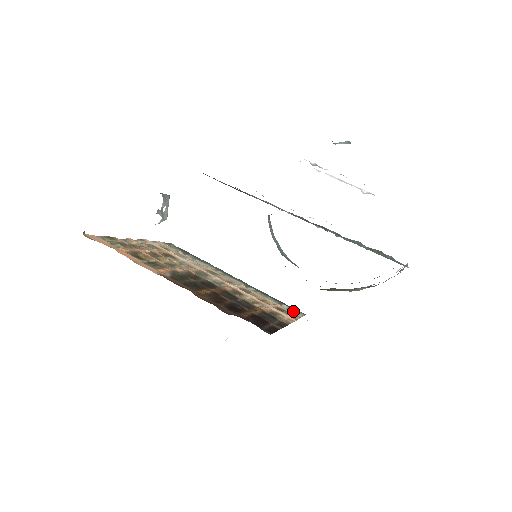
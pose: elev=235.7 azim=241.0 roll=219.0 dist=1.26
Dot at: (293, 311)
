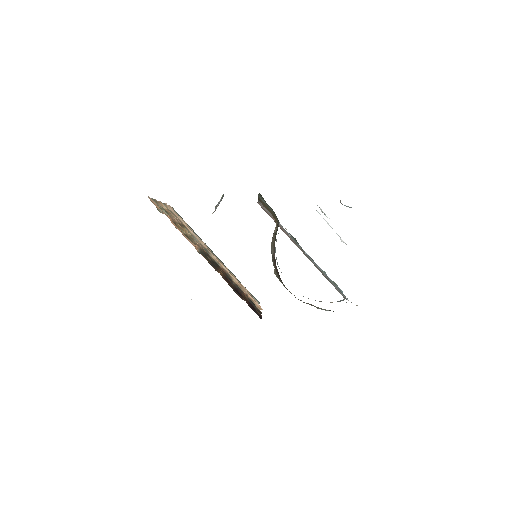
Dot at: occluded
